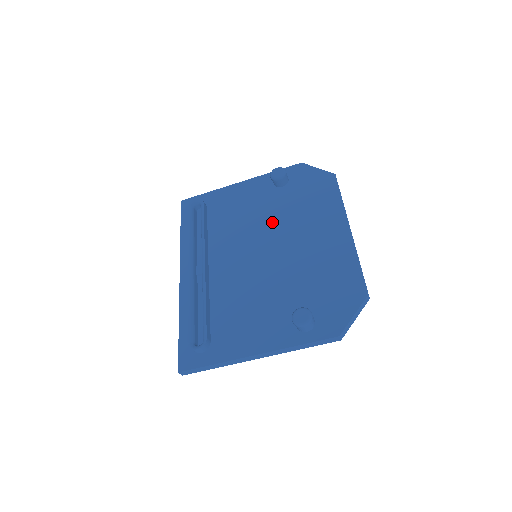
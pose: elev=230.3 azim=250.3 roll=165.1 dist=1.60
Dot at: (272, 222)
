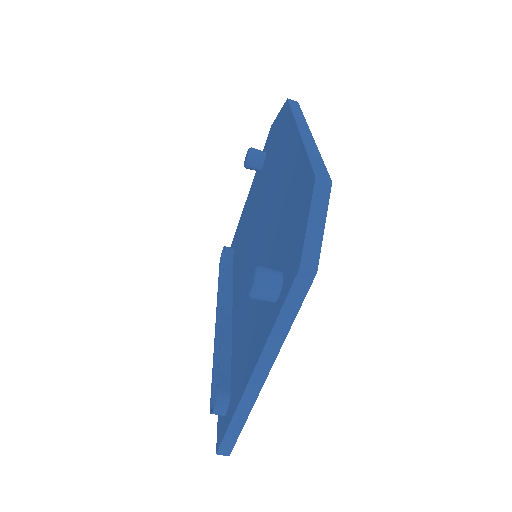
Dot at: (259, 207)
